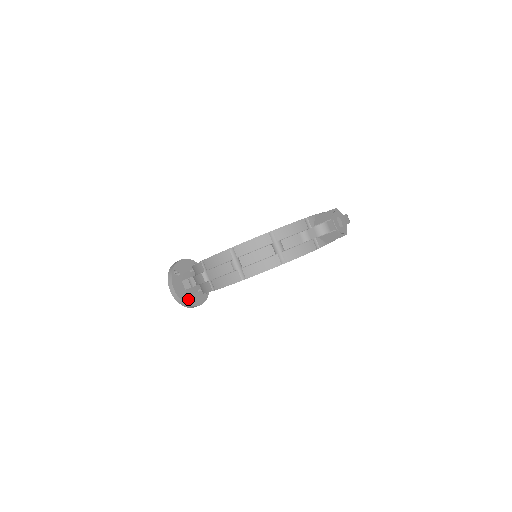
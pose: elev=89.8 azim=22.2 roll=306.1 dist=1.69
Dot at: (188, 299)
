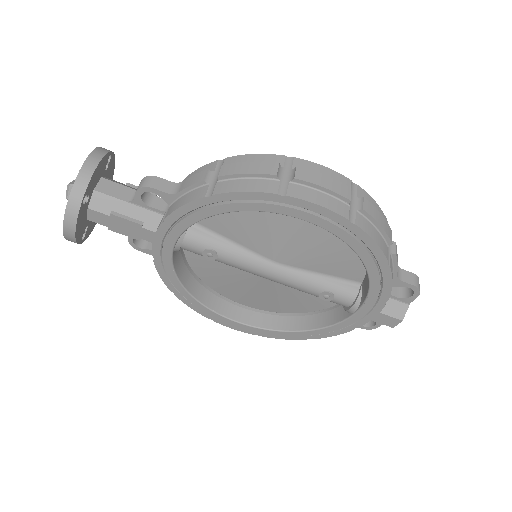
Dot at: (85, 202)
